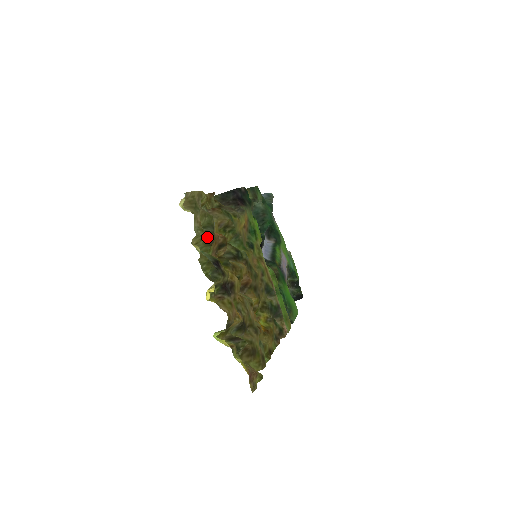
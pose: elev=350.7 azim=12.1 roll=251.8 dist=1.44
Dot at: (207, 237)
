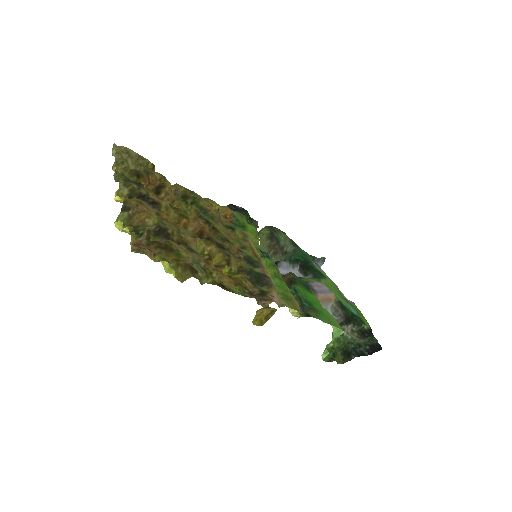
Dot at: (132, 169)
